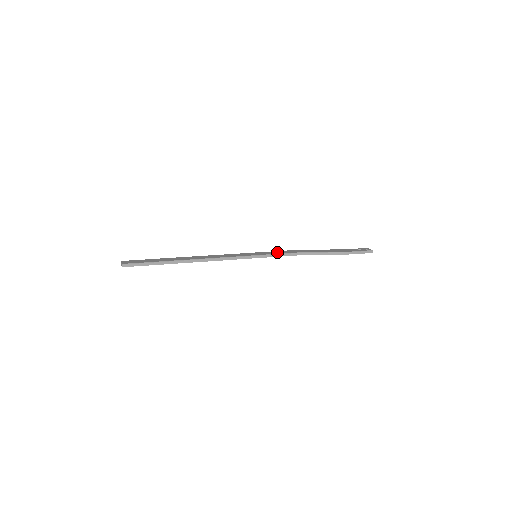
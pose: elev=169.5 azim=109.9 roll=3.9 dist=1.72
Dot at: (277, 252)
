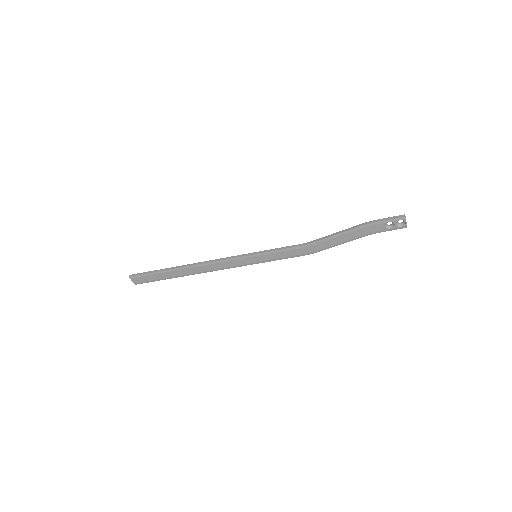
Dot at: (283, 252)
